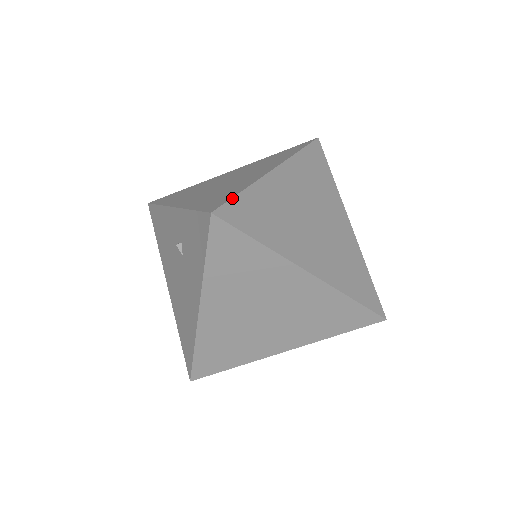
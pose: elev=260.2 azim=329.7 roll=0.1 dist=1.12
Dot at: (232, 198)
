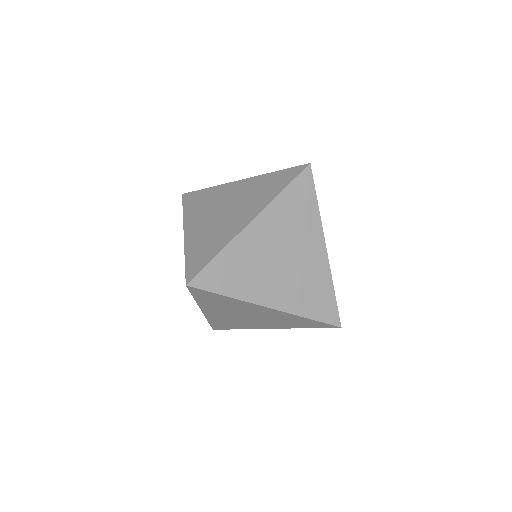
Dot at: (205, 266)
